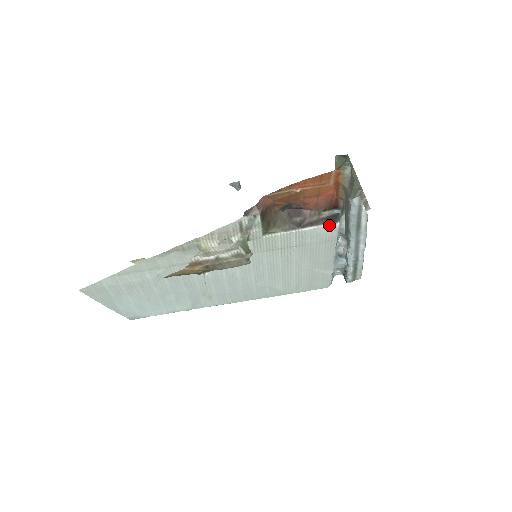
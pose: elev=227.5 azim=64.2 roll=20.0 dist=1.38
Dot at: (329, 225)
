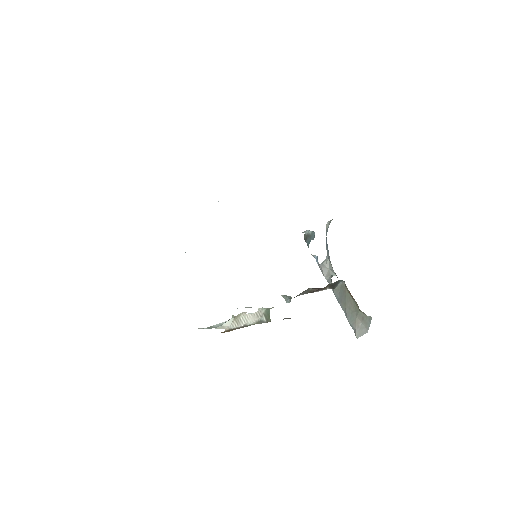
Dot at: occluded
